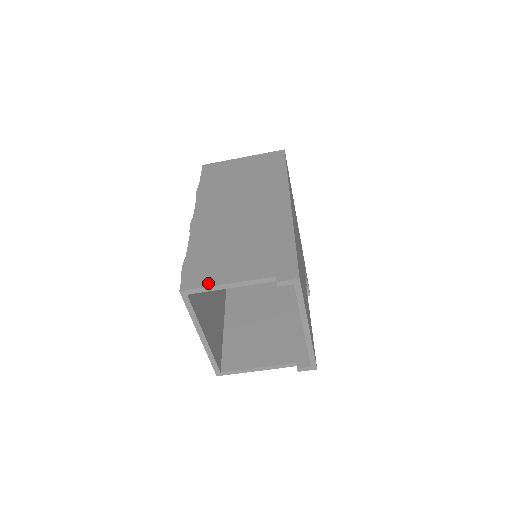
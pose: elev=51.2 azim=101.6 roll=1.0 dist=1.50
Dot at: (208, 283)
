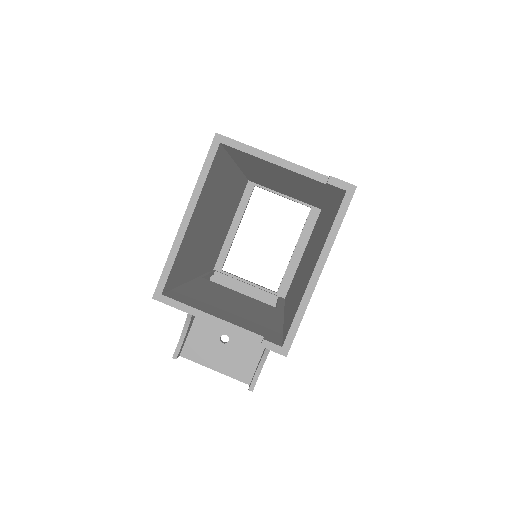
Dot at: (250, 146)
